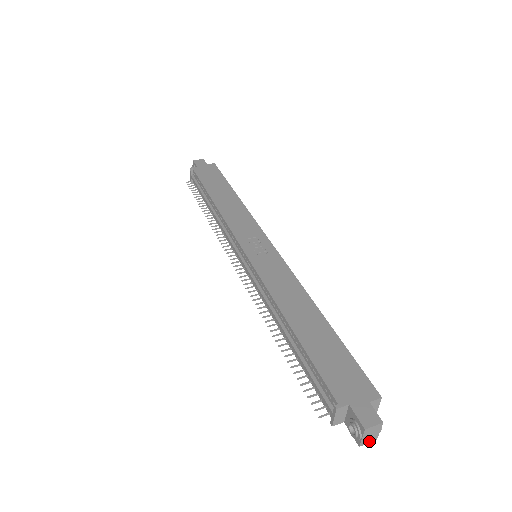
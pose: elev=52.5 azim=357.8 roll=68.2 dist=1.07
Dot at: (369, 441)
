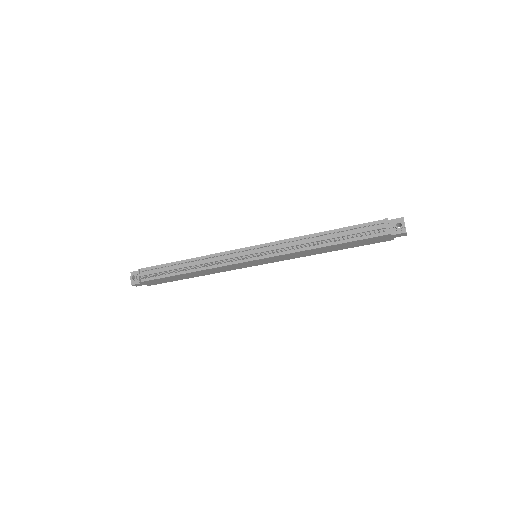
Dot at: (406, 232)
